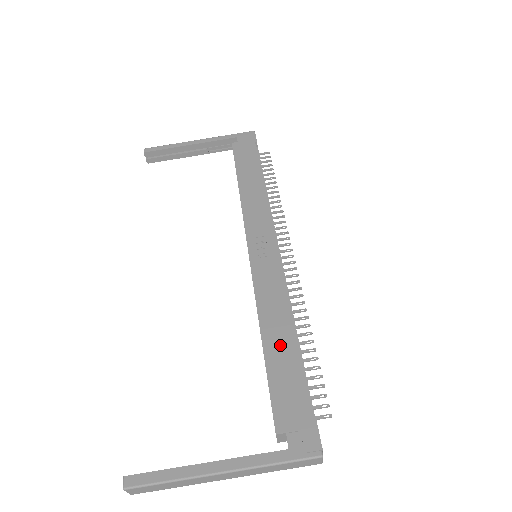
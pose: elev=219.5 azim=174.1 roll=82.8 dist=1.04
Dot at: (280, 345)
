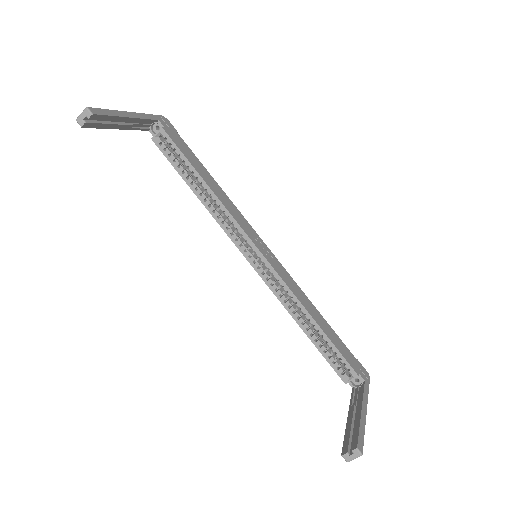
Dot at: (322, 322)
